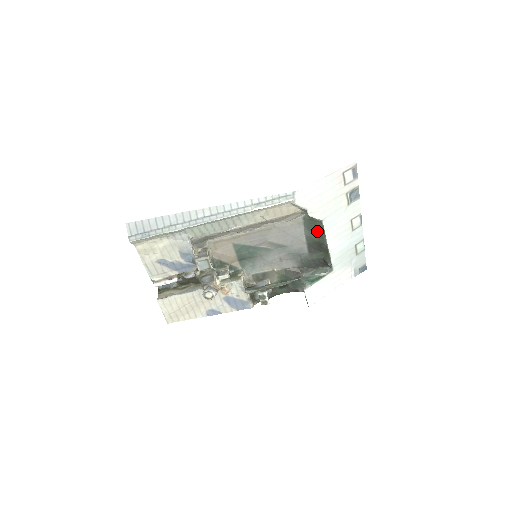
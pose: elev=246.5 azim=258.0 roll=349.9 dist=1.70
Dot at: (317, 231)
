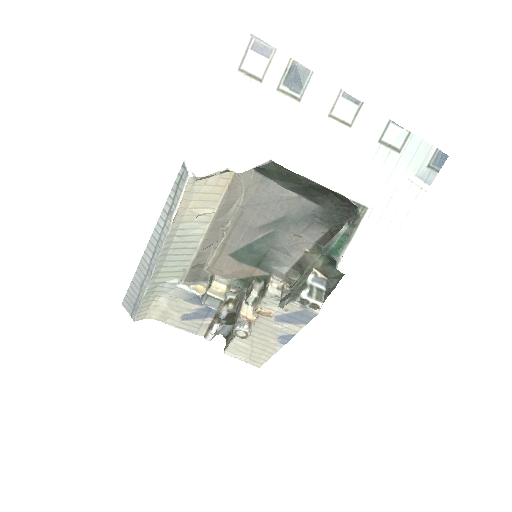
Dot at: (286, 176)
